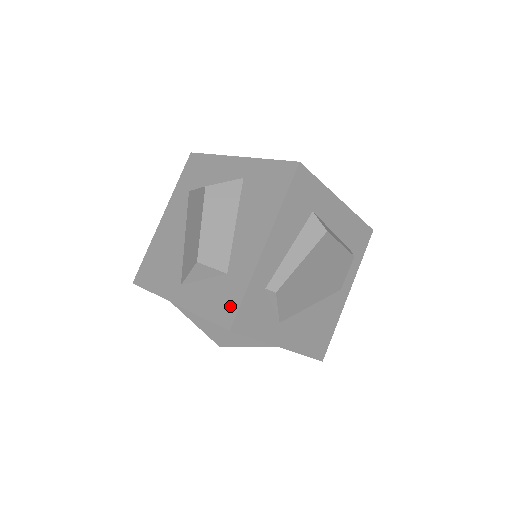
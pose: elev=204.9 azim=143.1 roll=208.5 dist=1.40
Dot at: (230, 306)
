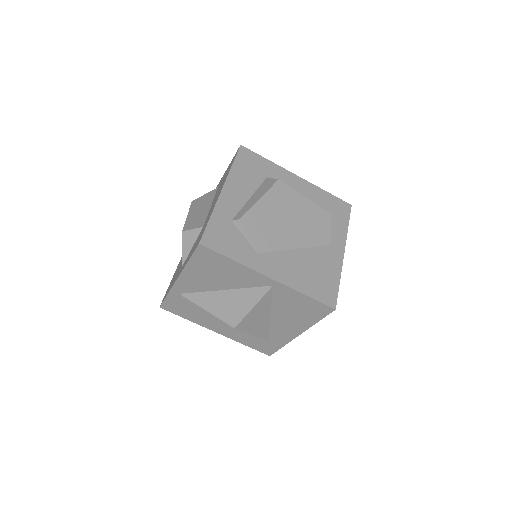
Dot at: (201, 235)
